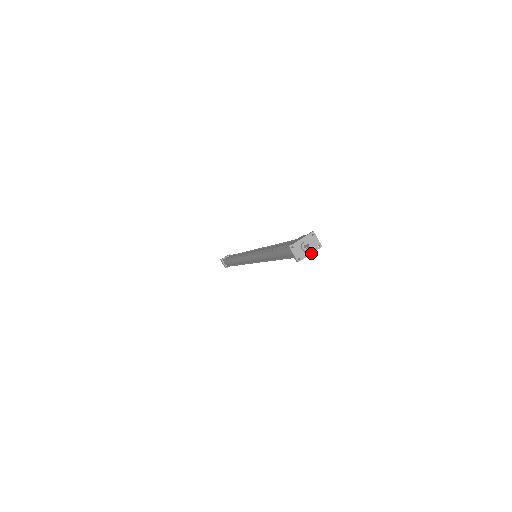
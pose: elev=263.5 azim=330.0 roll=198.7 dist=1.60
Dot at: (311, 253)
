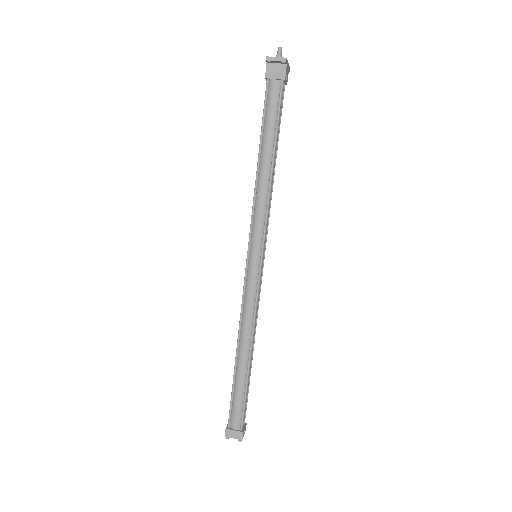
Dot at: (288, 63)
